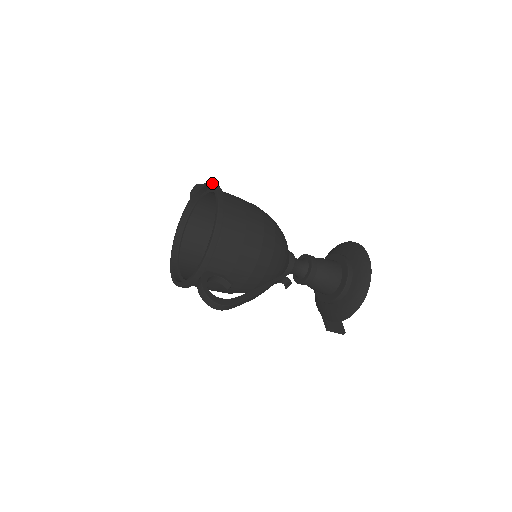
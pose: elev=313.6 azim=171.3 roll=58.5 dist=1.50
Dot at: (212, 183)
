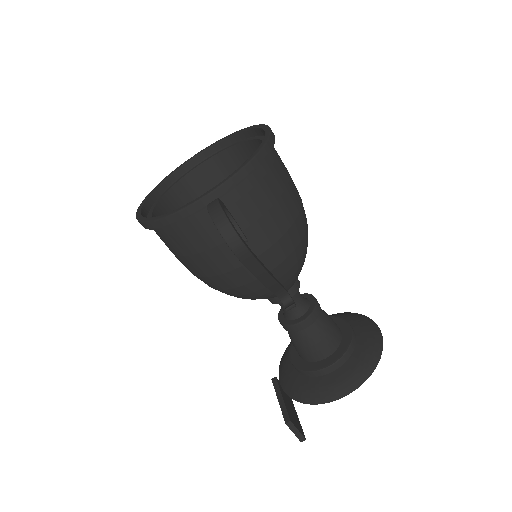
Dot at: (254, 125)
